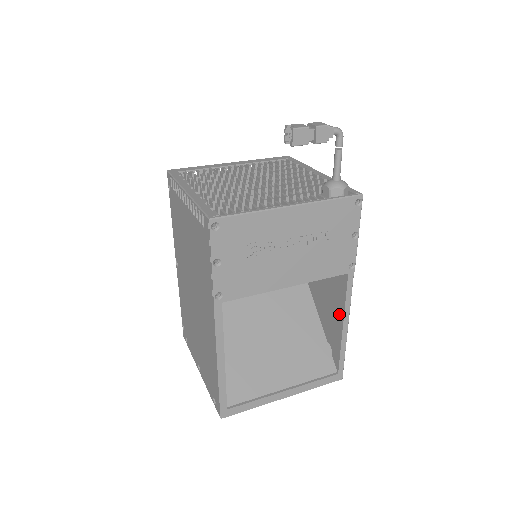
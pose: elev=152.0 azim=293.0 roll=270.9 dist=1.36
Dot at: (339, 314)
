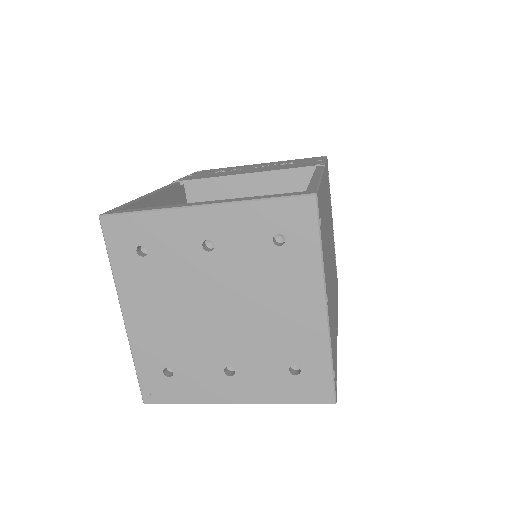
Dot at: occluded
